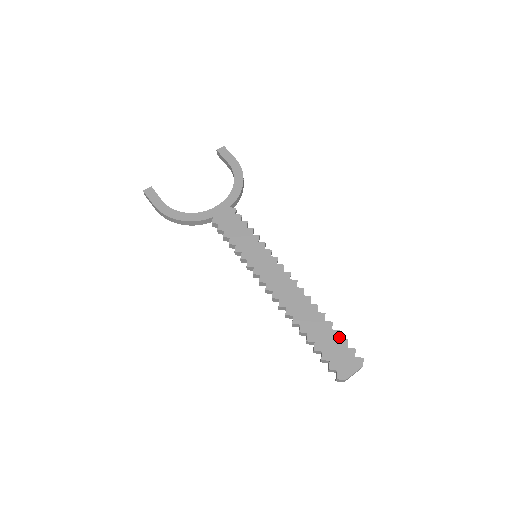
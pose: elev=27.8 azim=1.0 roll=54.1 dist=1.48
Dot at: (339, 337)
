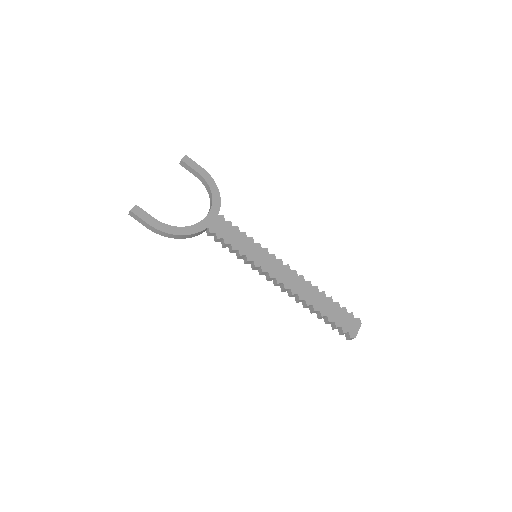
Dot at: (340, 307)
